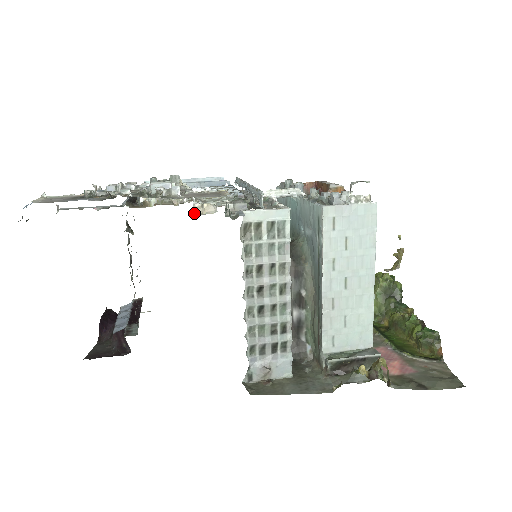
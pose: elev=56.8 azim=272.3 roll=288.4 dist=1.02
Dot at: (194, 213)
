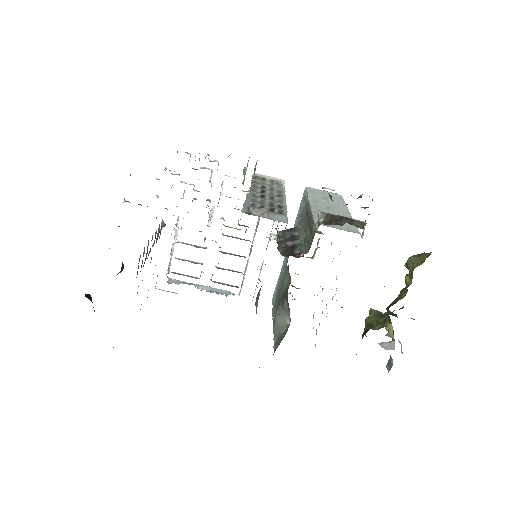
Dot at: (221, 186)
